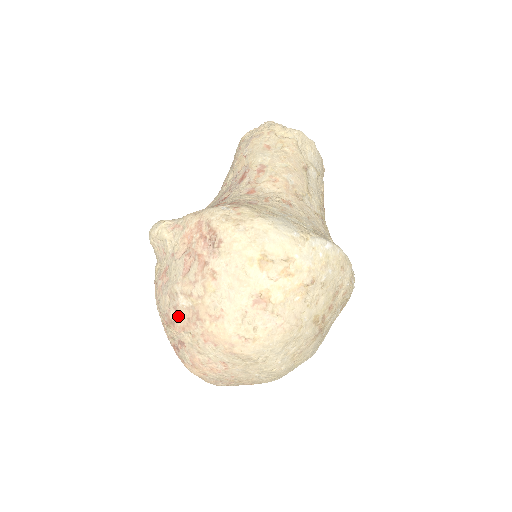
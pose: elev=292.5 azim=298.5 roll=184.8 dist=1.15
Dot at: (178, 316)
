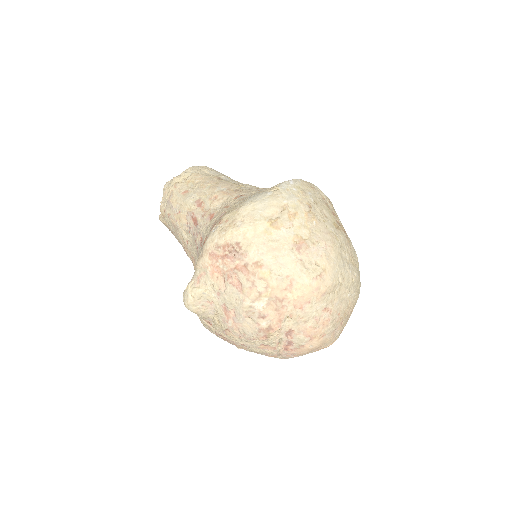
Dot at: (268, 318)
